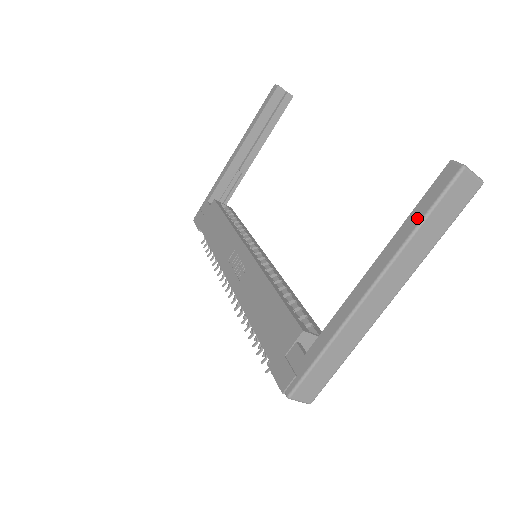
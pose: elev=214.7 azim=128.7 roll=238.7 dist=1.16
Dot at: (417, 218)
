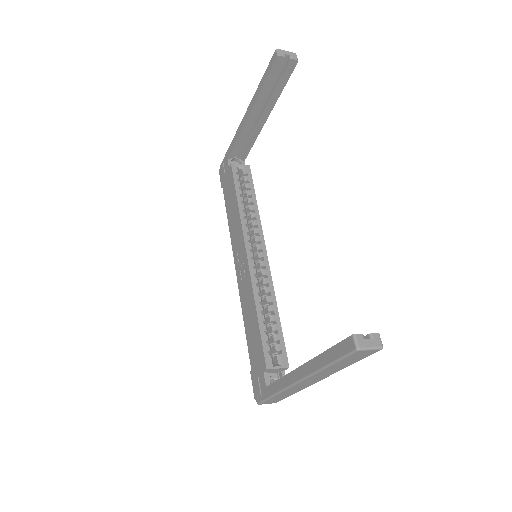
Dot at: (327, 360)
